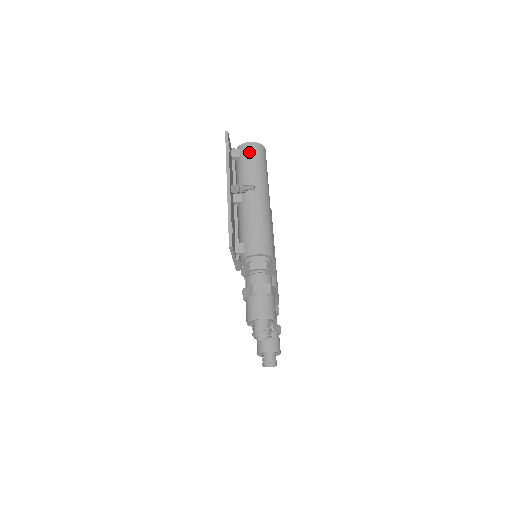
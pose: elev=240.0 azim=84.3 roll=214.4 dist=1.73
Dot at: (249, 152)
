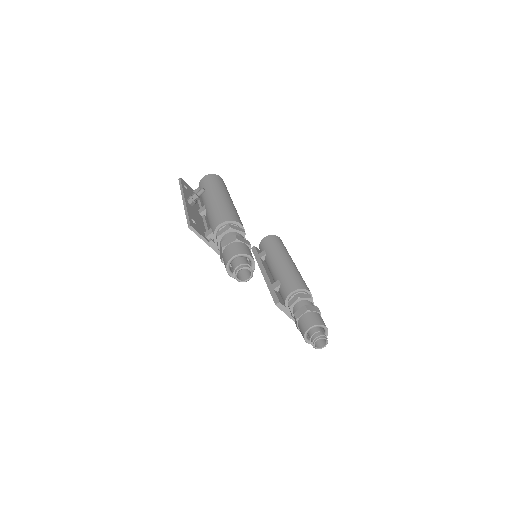
Dot at: (203, 182)
